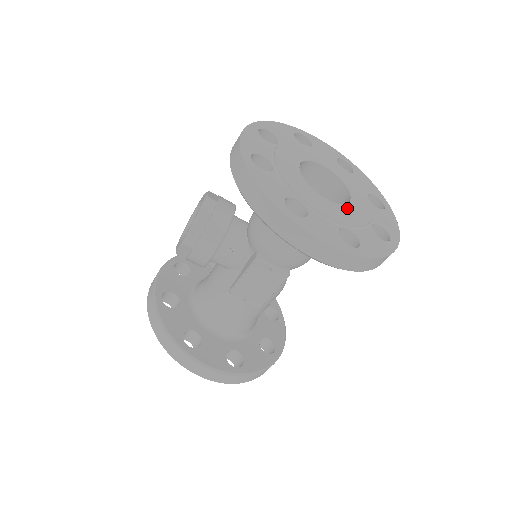
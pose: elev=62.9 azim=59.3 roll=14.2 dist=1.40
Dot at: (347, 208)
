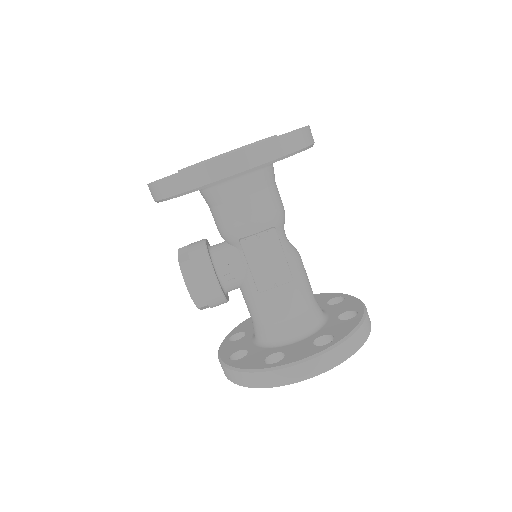
Dot at: occluded
